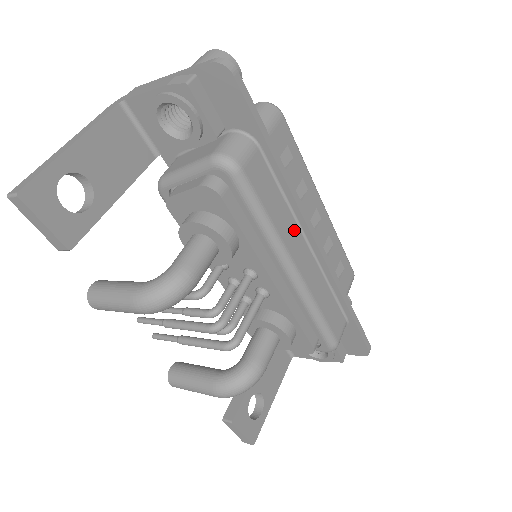
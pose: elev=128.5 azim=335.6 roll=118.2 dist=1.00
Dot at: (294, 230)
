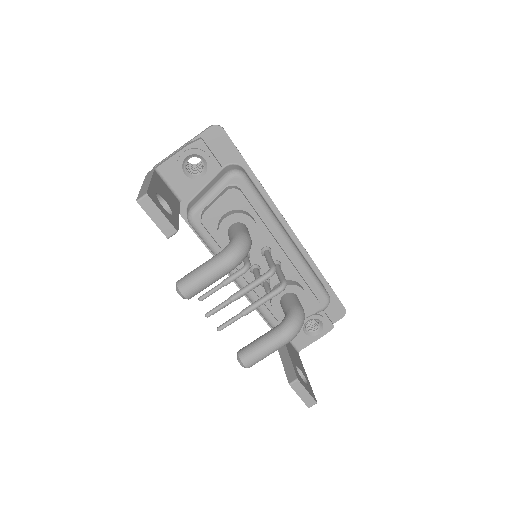
Dot at: occluded
